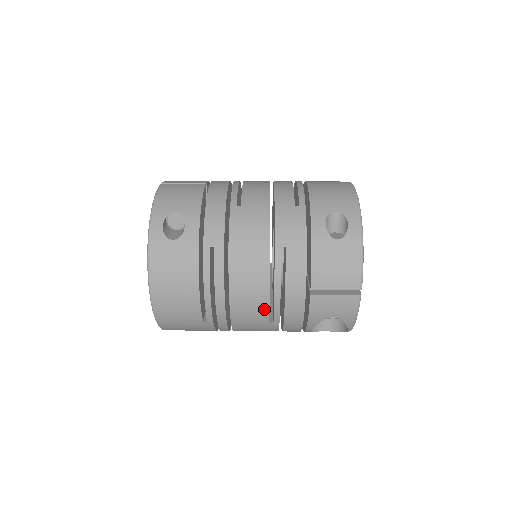
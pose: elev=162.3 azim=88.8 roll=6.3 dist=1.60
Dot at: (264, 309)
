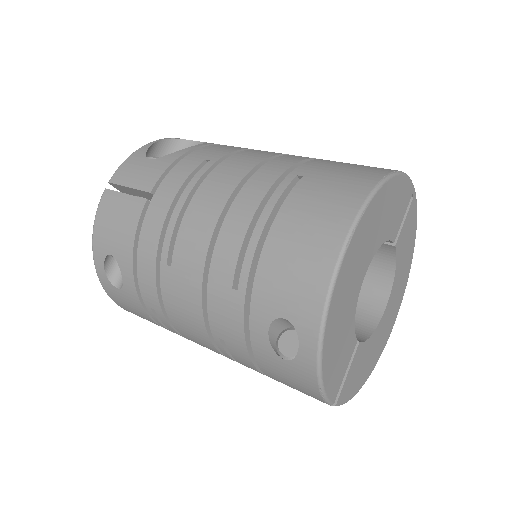
Dot at: occluded
